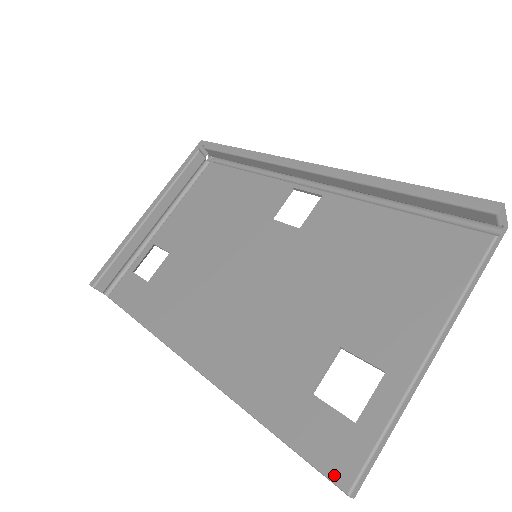
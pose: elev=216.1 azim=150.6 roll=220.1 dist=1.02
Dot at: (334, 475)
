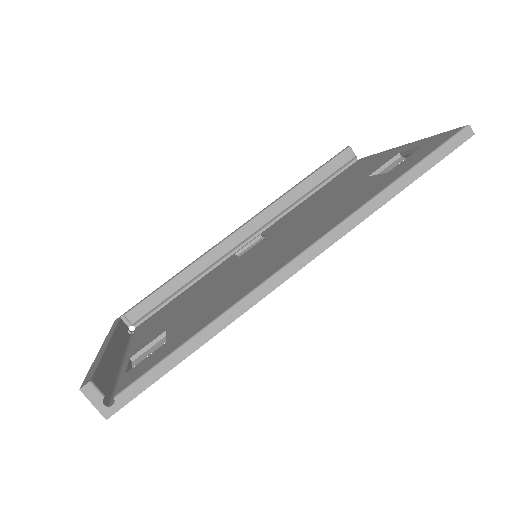
Dot at: (451, 135)
